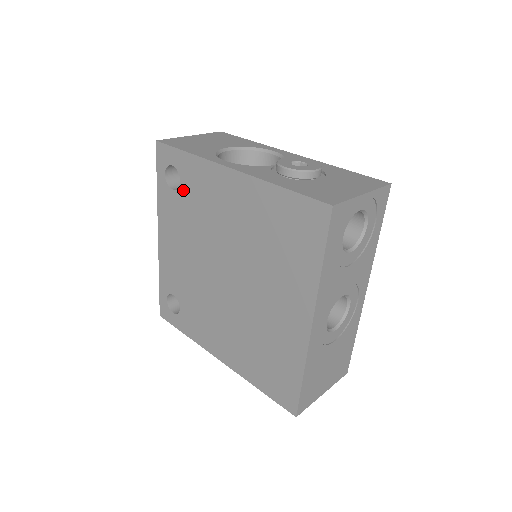
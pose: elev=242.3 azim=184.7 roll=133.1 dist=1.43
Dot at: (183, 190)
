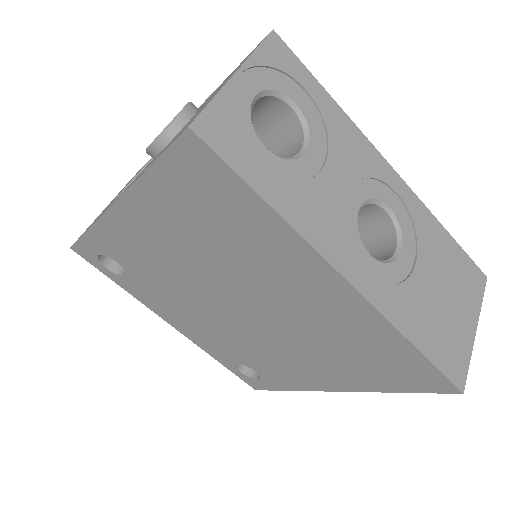
Dot at: (126, 267)
